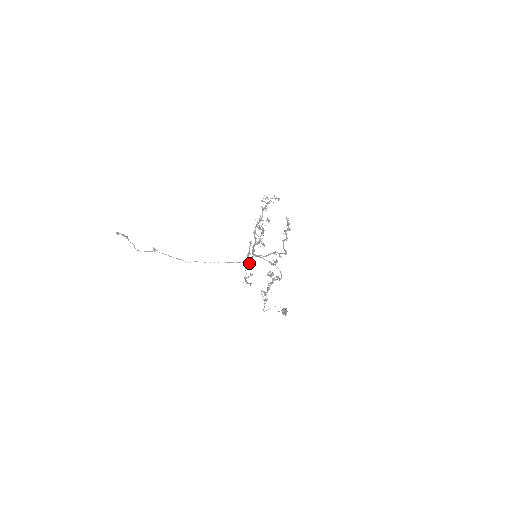
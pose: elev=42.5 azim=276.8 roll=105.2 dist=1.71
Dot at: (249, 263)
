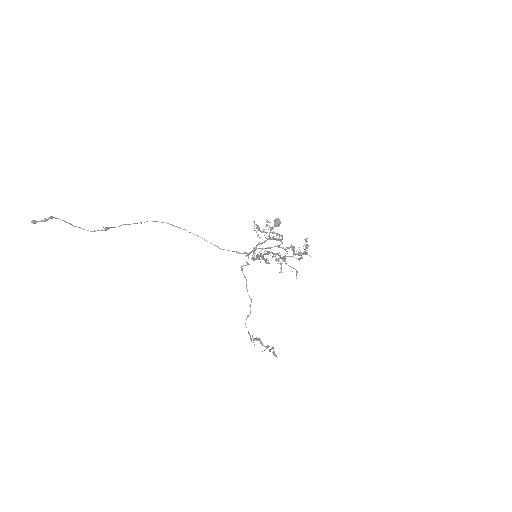
Dot at: (246, 256)
